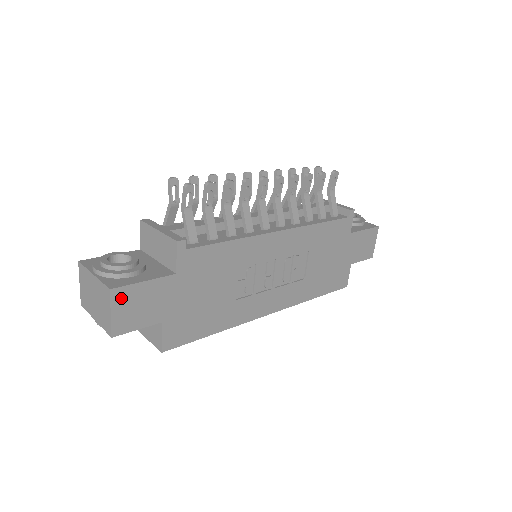
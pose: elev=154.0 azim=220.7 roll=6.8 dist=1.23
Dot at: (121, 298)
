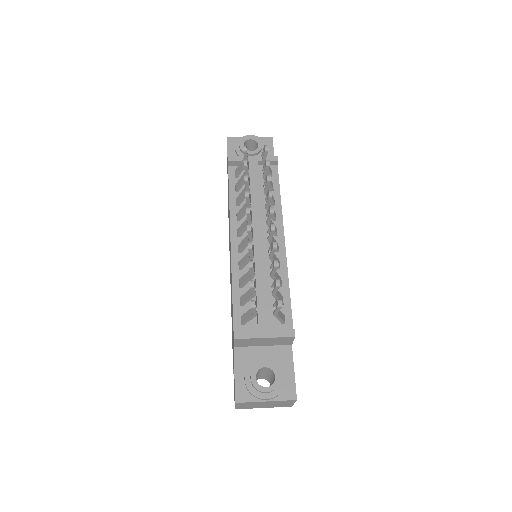
Dot at: occluded
